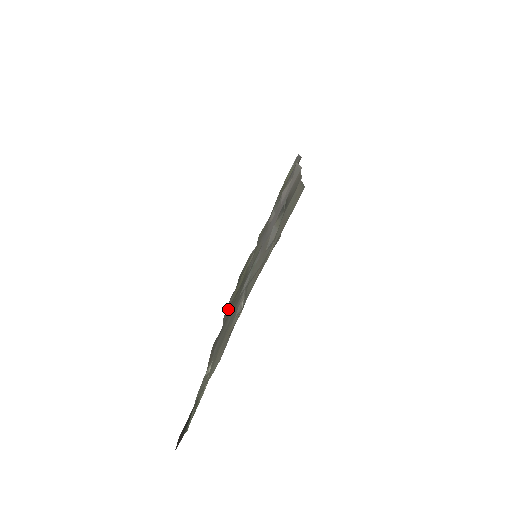
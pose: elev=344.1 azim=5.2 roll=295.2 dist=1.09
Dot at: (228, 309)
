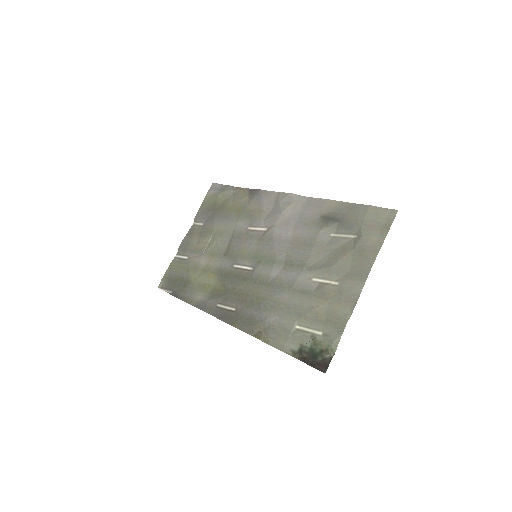
Dot at: (209, 302)
